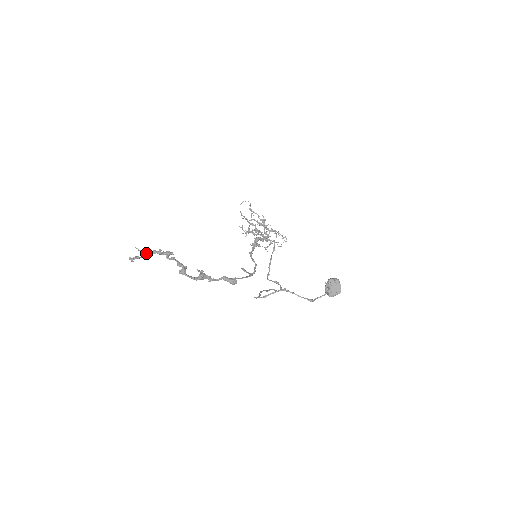
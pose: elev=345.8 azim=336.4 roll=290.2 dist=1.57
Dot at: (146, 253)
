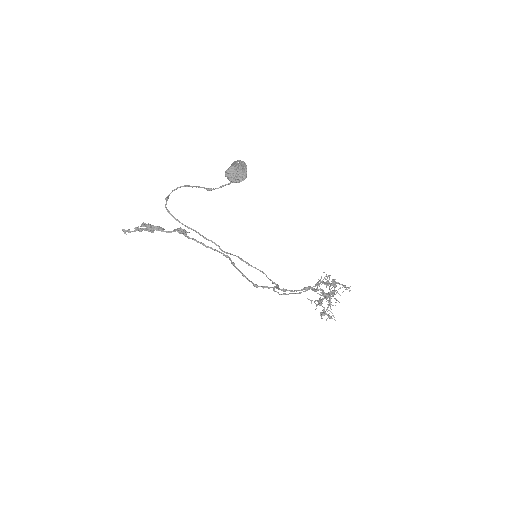
Dot at: (138, 229)
